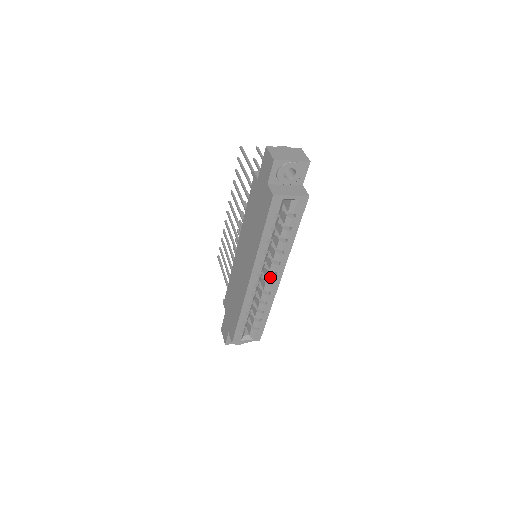
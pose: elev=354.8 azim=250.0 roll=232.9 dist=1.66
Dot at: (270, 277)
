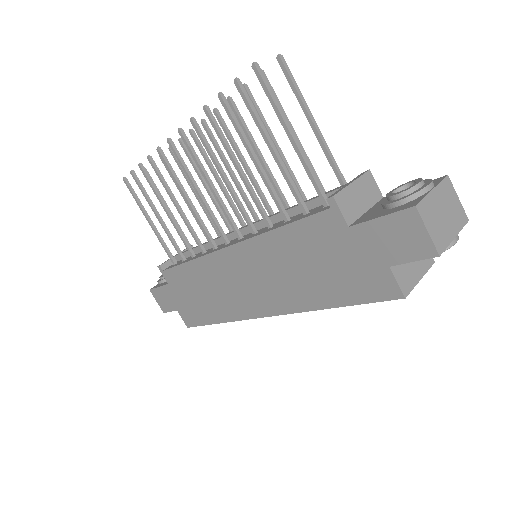
Dot at: occluded
